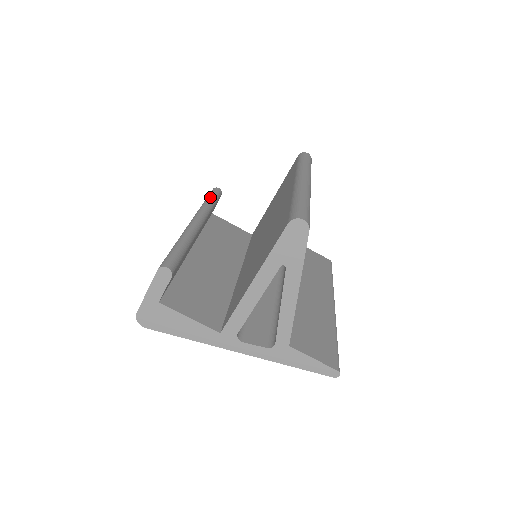
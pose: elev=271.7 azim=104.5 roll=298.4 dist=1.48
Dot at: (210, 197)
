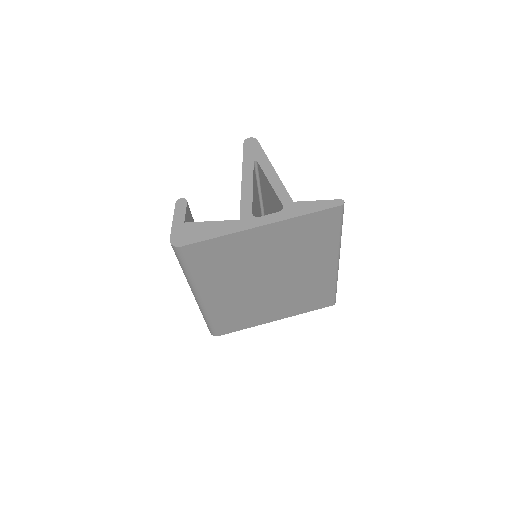
Dot at: occluded
